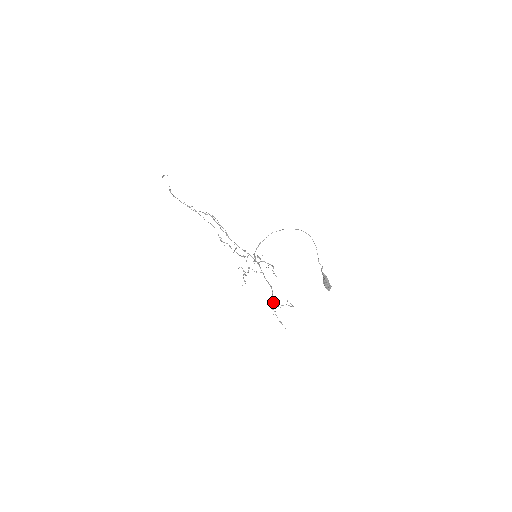
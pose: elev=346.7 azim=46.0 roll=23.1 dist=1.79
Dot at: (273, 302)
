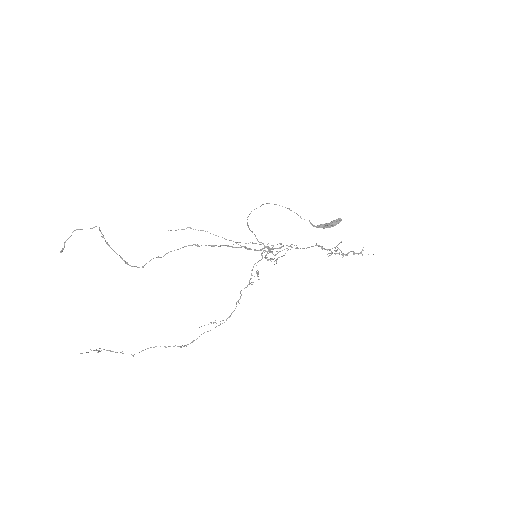
Dot at: occluded
